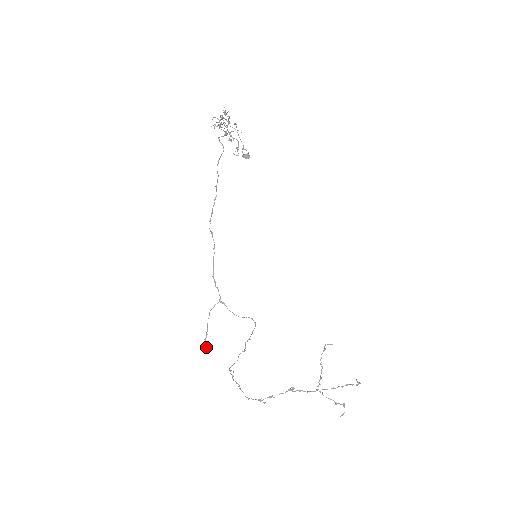
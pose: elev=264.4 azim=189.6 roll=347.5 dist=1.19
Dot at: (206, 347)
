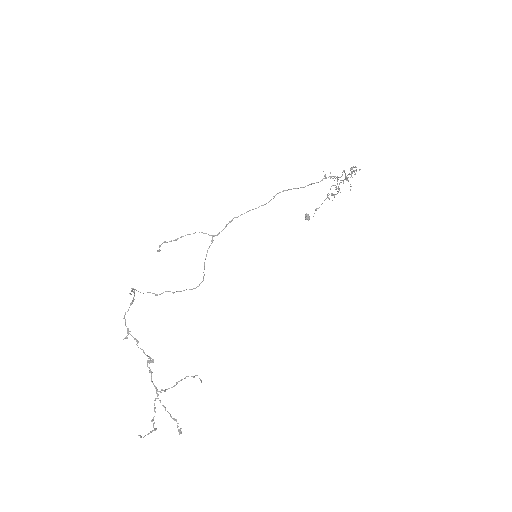
Dot at: occluded
